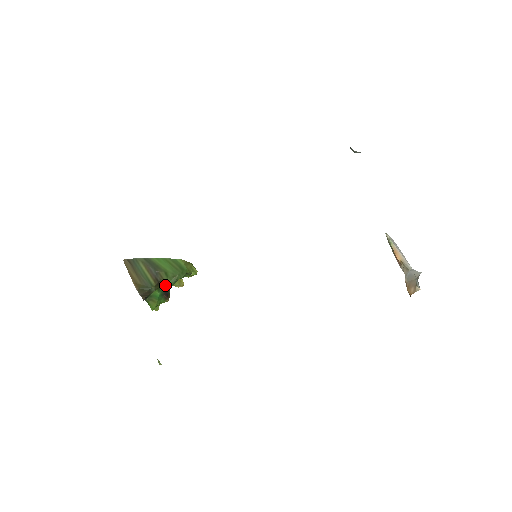
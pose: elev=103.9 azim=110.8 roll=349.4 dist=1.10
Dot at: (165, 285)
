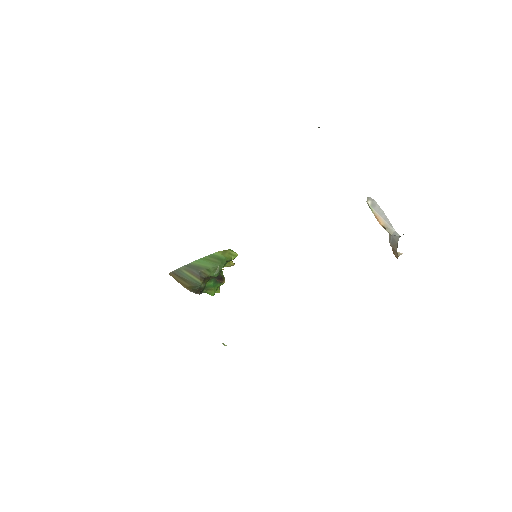
Dot at: (212, 277)
